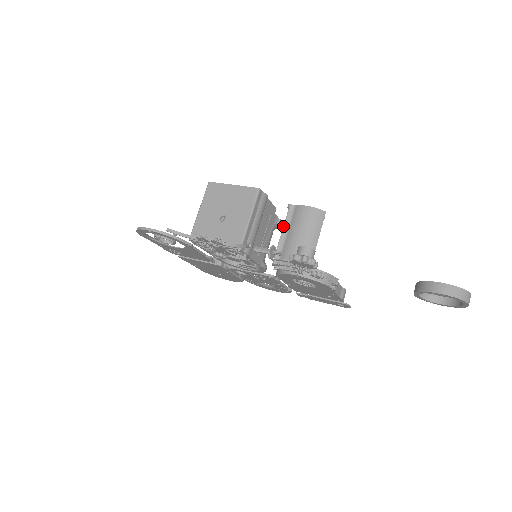
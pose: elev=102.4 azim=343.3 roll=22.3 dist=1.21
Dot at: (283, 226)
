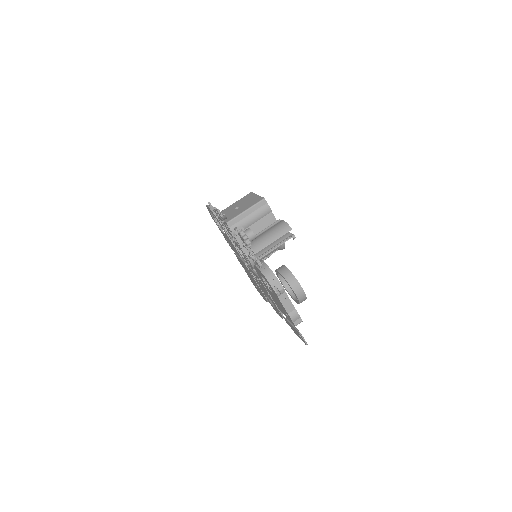
Dot at: (265, 228)
